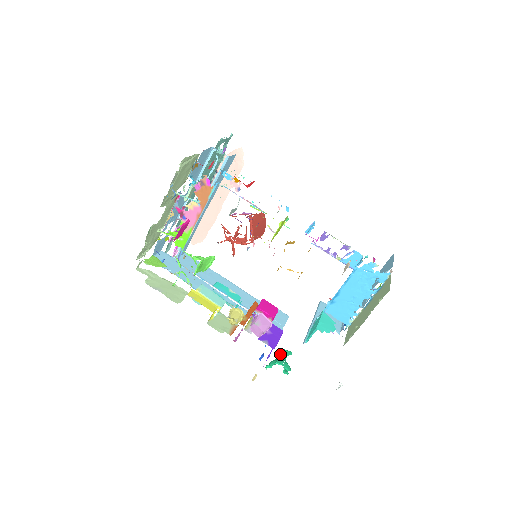
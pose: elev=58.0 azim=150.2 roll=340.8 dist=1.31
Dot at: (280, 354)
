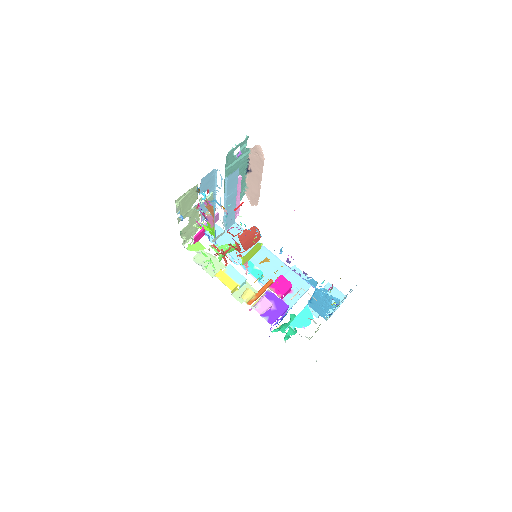
Dot at: (290, 320)
